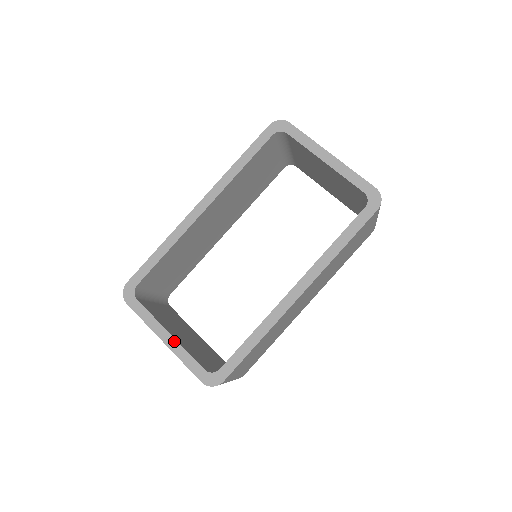
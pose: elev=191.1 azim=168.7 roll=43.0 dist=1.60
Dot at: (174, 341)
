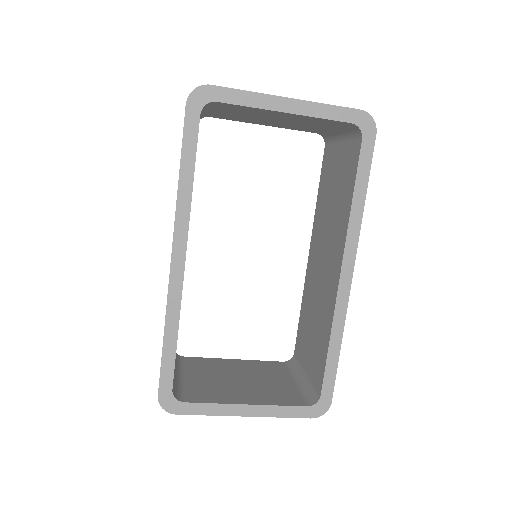
Dot at: (257, 407)
